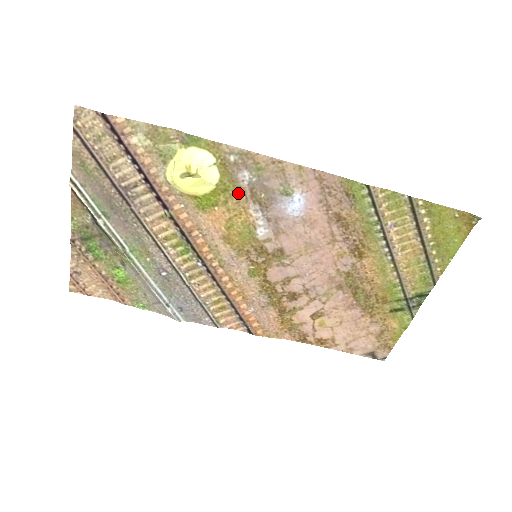
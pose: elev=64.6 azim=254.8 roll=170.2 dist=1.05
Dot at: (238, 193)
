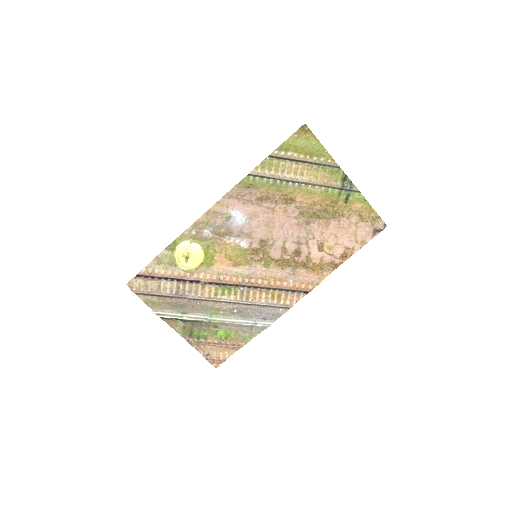
Dot at: (214, 242)
